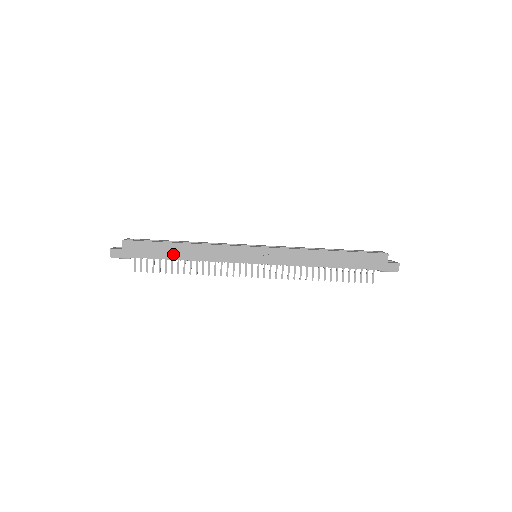
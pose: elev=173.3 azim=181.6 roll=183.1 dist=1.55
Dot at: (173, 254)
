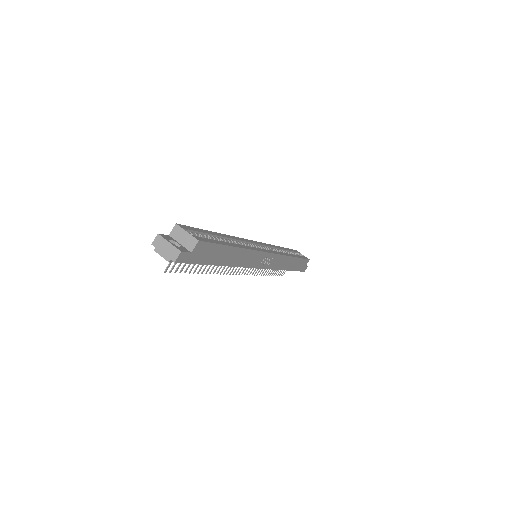
Dot at: (224, 259)
